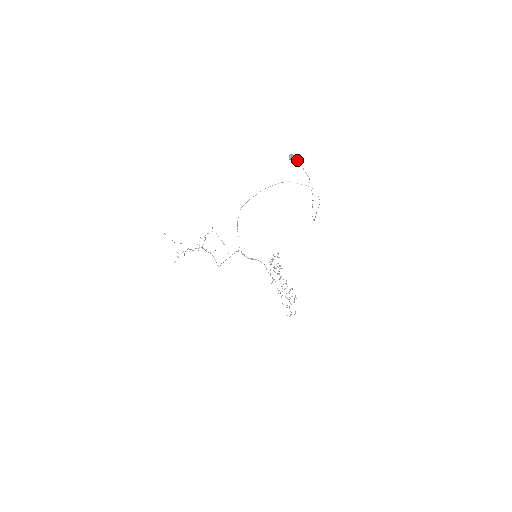
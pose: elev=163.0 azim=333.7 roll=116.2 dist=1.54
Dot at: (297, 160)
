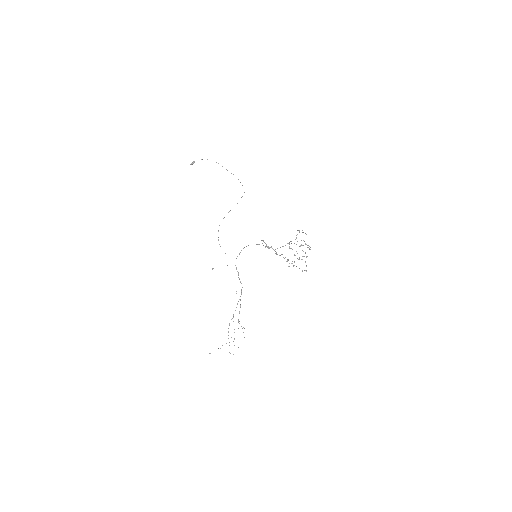
Dot at: occluded
